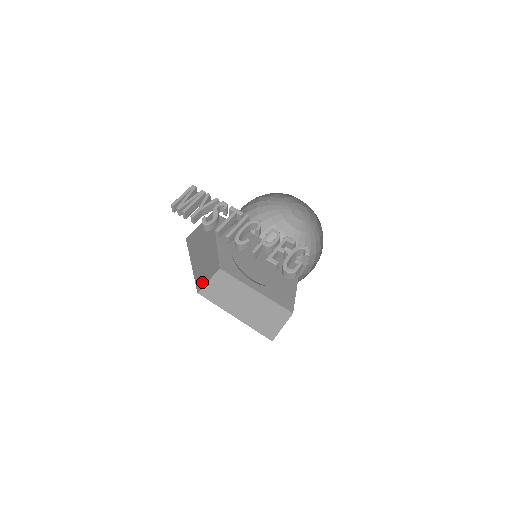
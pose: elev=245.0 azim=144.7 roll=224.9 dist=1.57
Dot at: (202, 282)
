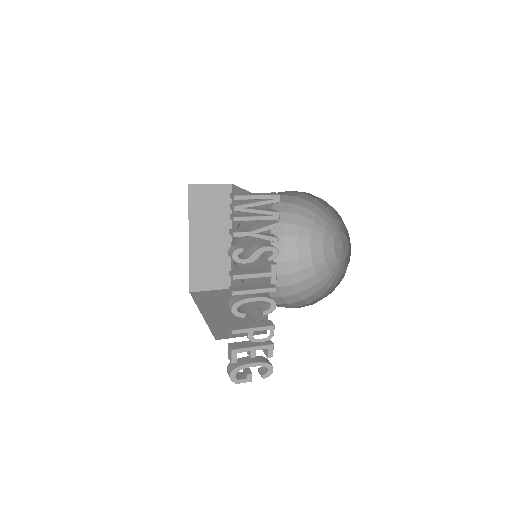
Dot at: occluded
